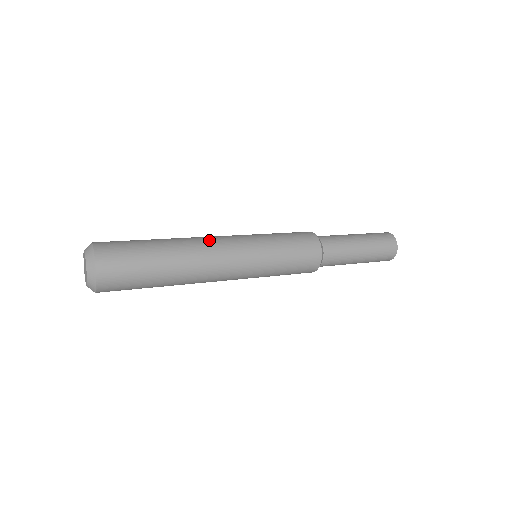
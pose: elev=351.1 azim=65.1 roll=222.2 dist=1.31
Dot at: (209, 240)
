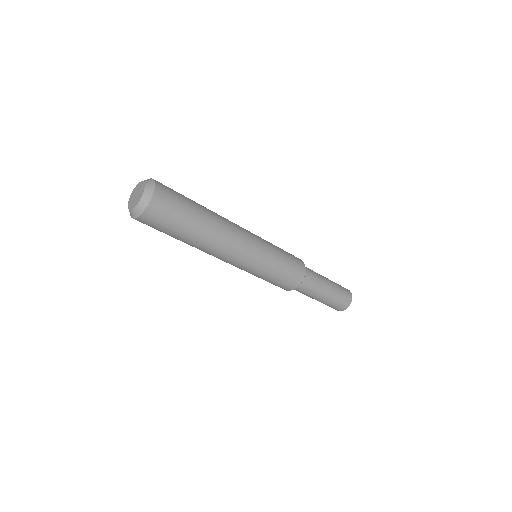
Dot at: occluded
